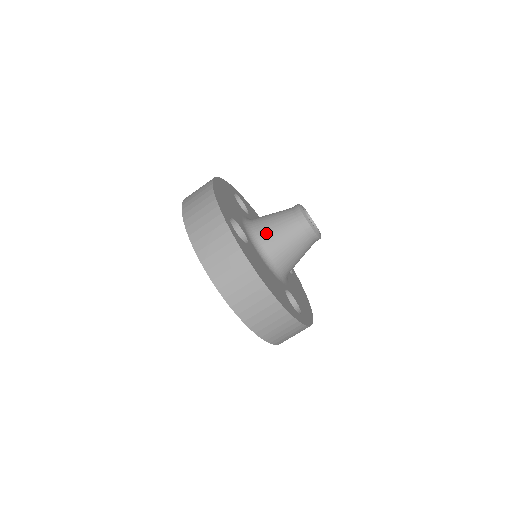
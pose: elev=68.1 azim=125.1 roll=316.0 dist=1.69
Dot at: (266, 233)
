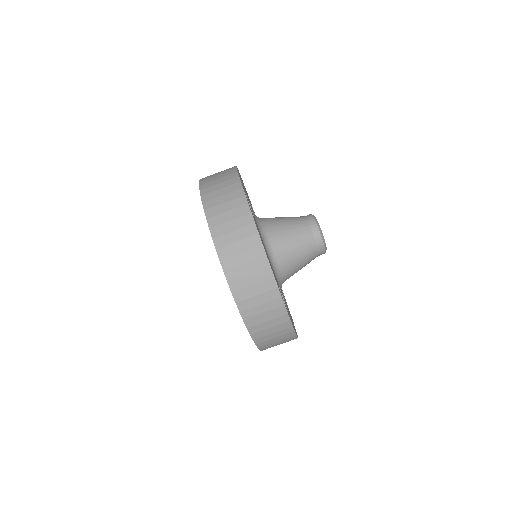
Dot at: (274, 225)
